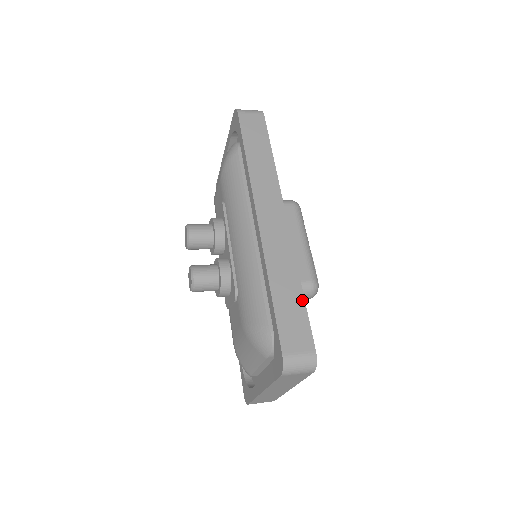
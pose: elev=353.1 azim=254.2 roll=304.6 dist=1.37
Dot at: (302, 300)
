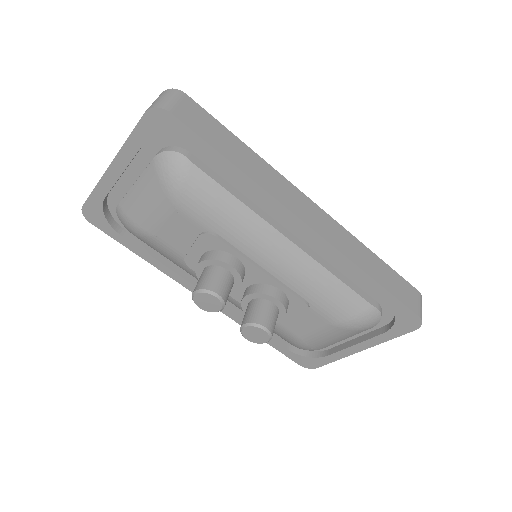
Dot at: (386, 265)
